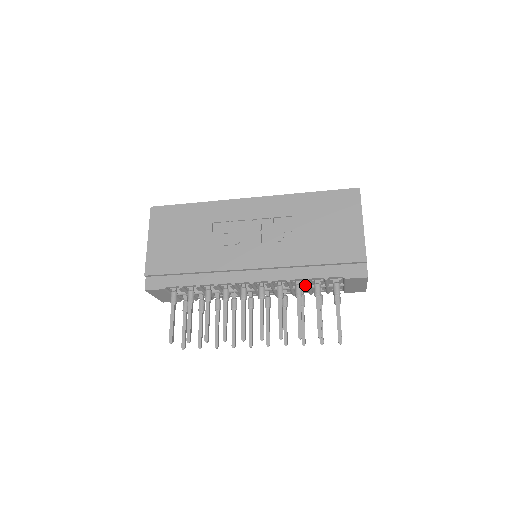
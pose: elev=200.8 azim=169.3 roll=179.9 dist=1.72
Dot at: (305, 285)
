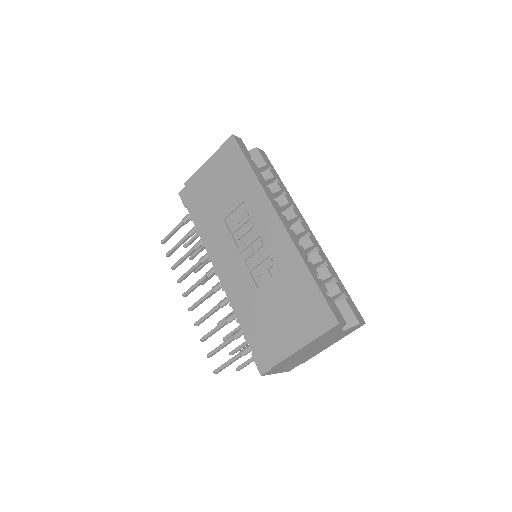
Dot at: occluded
